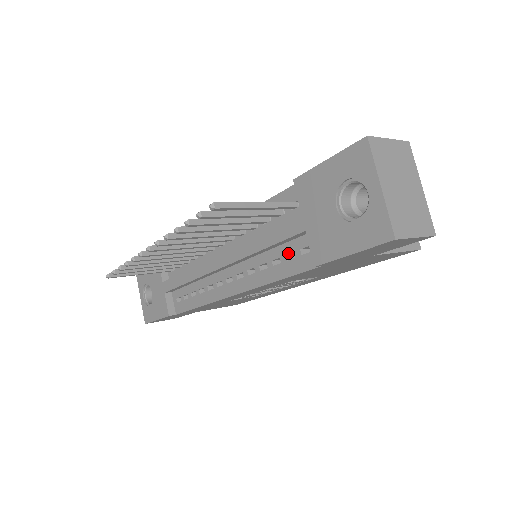
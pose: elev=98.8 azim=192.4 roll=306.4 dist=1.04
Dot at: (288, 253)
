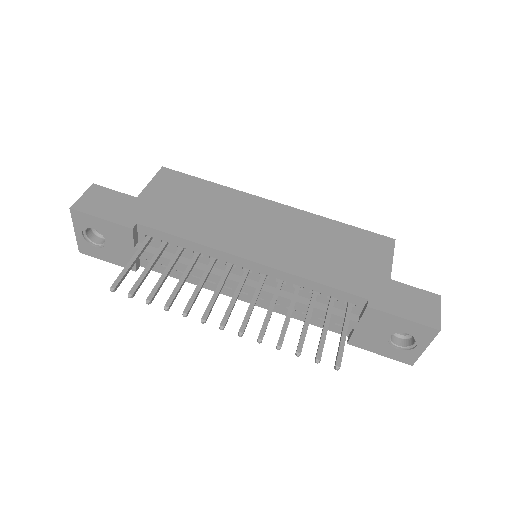
Dot at: occluded
